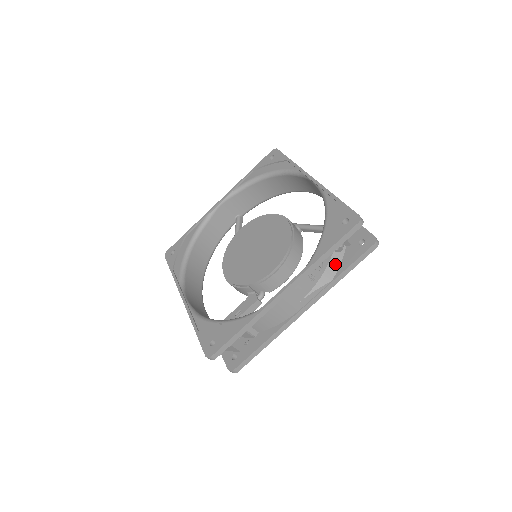
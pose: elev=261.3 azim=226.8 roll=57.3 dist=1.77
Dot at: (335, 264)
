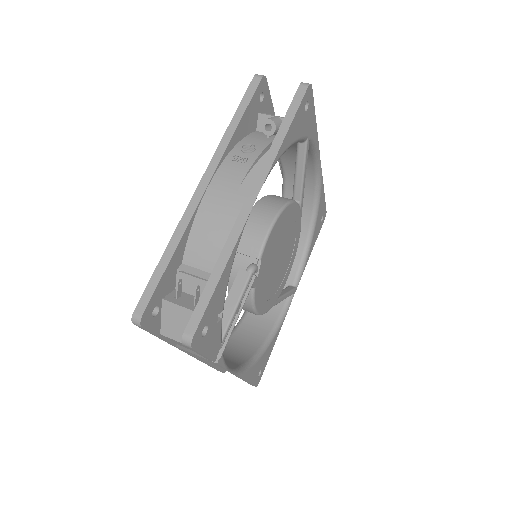
Dot at: occluded
